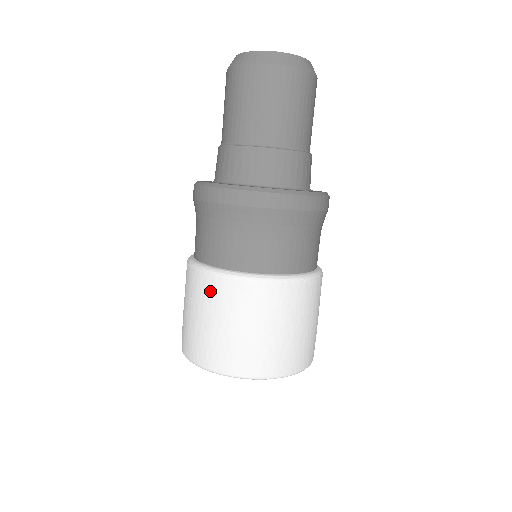
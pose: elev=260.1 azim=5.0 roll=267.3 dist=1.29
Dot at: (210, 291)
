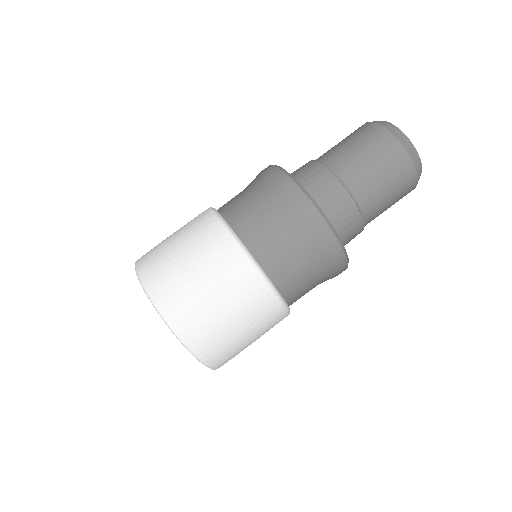
Dot at: (197, 219)
